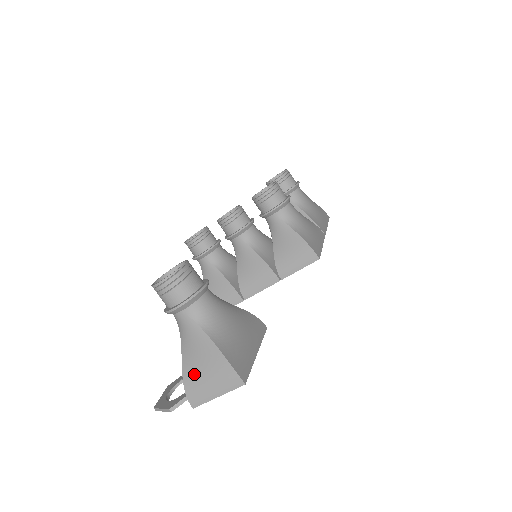
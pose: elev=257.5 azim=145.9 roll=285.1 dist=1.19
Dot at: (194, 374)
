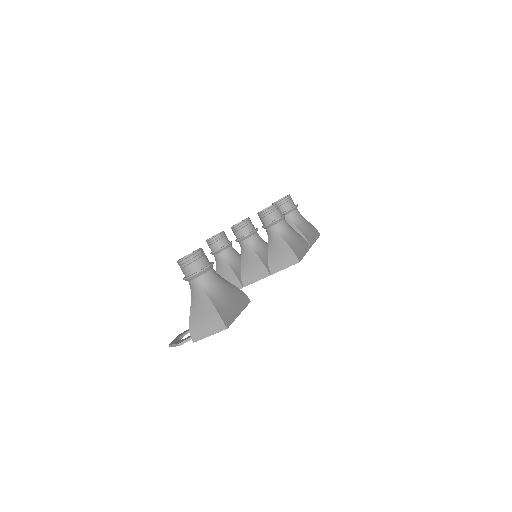
Dot at: (196, 320)
